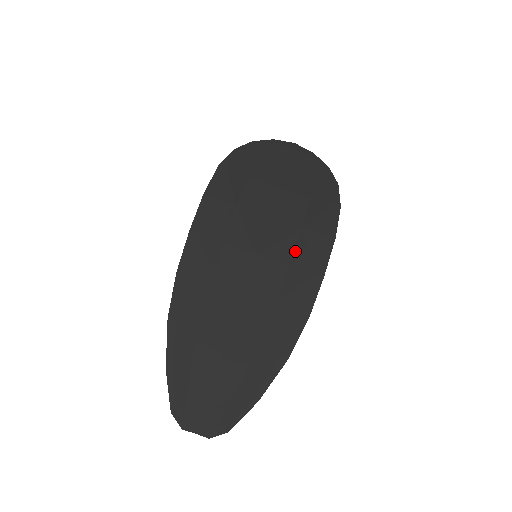
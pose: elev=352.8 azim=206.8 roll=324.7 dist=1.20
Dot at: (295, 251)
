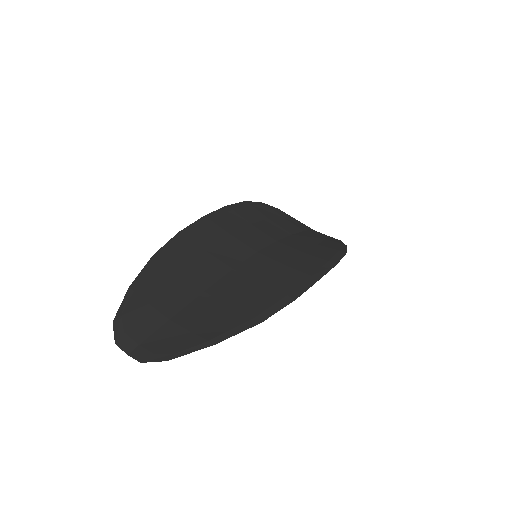
Dot at: (295, 261)
